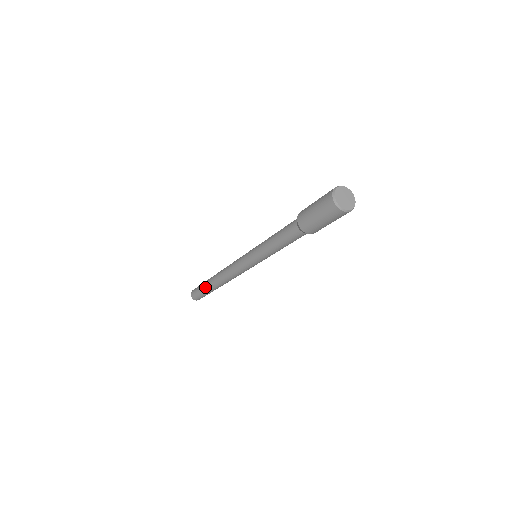
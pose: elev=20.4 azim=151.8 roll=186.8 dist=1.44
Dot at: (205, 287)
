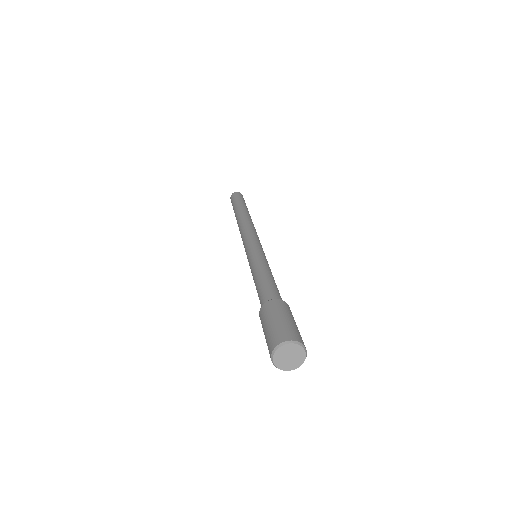
Dot at: occluded
